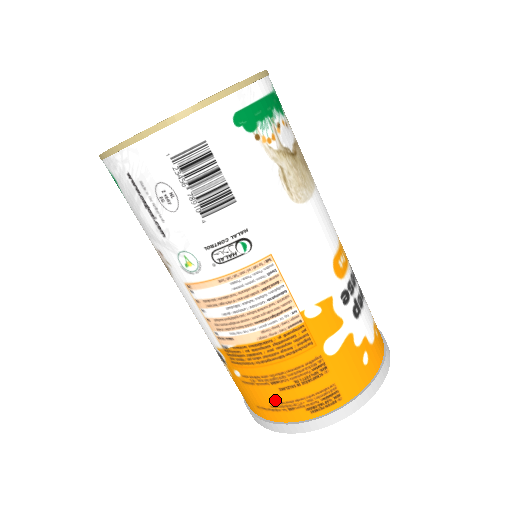
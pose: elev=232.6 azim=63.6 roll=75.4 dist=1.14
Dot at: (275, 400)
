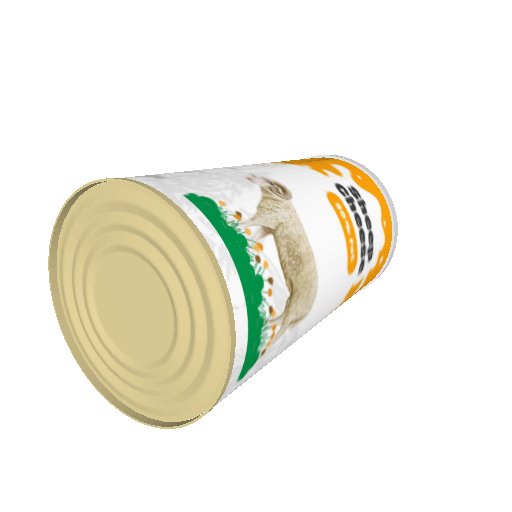
Dot at: occluded
